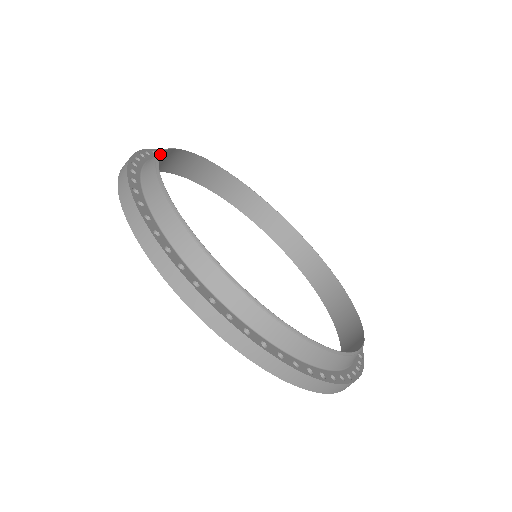
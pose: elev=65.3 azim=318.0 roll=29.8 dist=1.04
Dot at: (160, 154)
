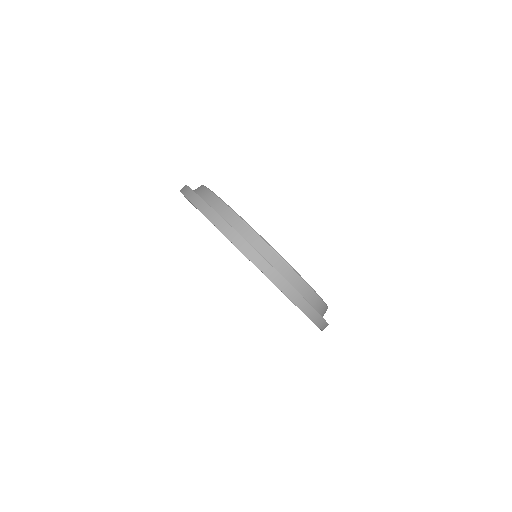
Dot at: occluded
